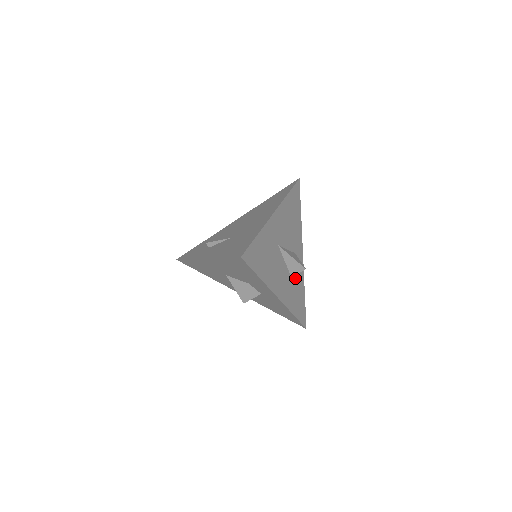
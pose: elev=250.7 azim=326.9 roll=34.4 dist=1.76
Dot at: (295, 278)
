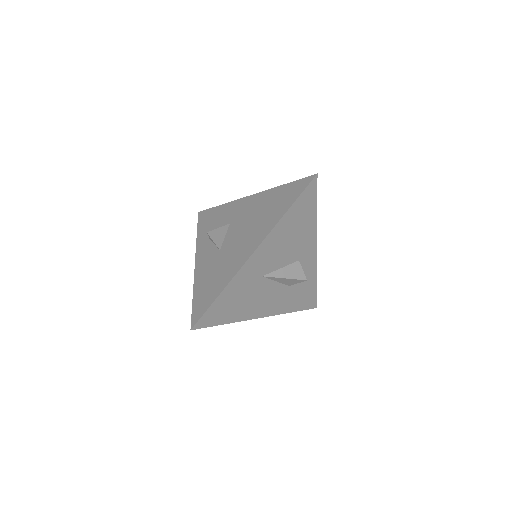
Dot at: occluded
